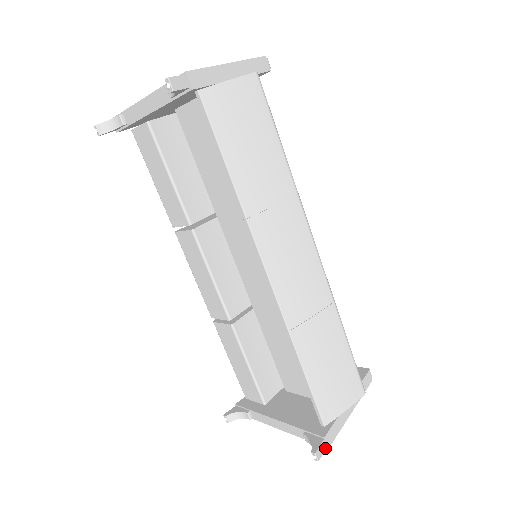
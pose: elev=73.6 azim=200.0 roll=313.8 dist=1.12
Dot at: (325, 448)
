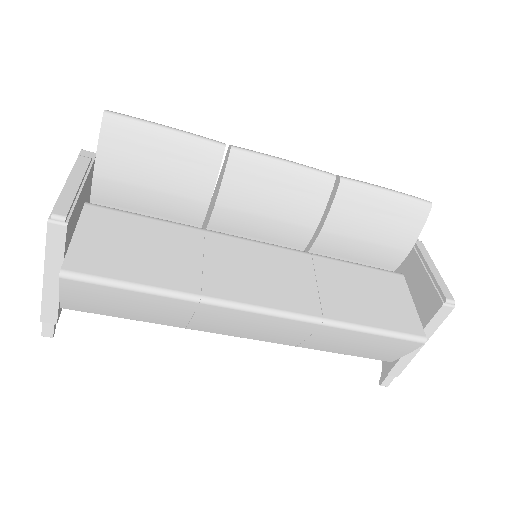
Dot at: (393, 378)
